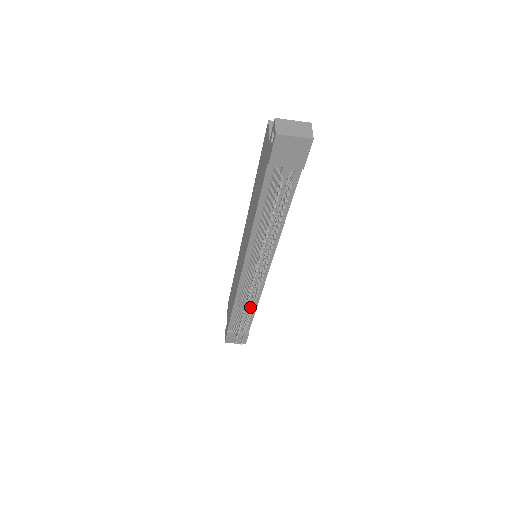
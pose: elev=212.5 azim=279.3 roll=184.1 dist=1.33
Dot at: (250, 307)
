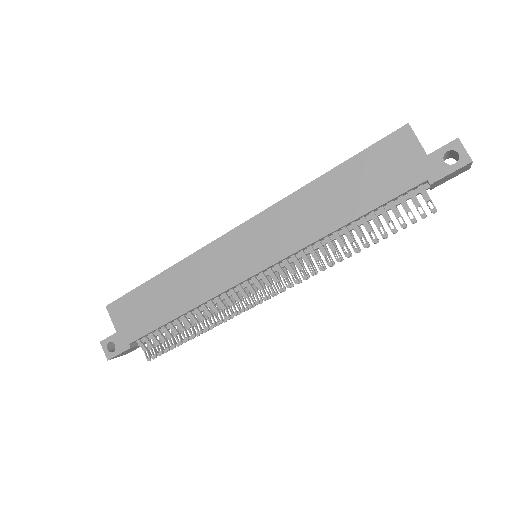
Dot at: (221, 316)
